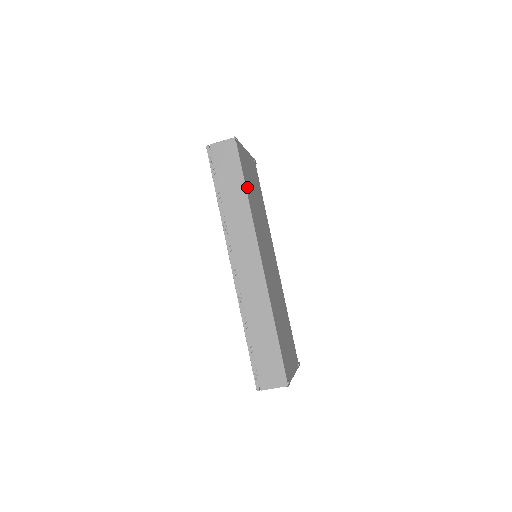
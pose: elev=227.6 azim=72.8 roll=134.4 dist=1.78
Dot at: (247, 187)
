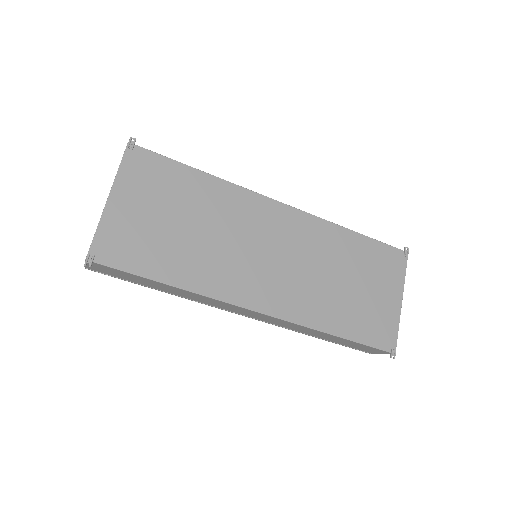
Dot at: (163, 272)
